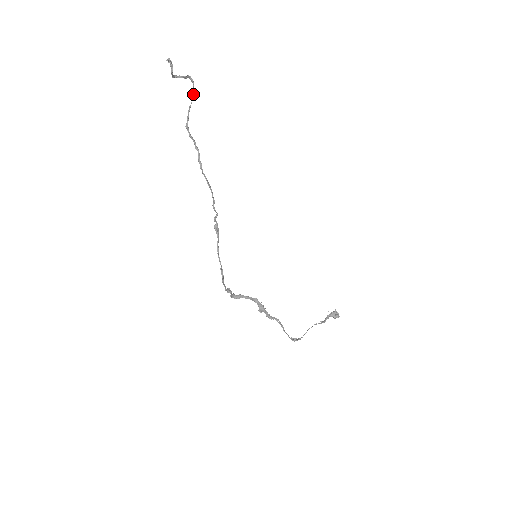
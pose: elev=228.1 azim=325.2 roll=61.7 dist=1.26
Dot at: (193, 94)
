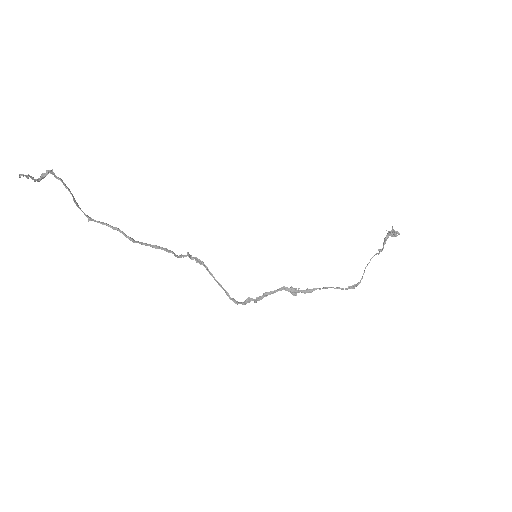
Dot at: occluded
